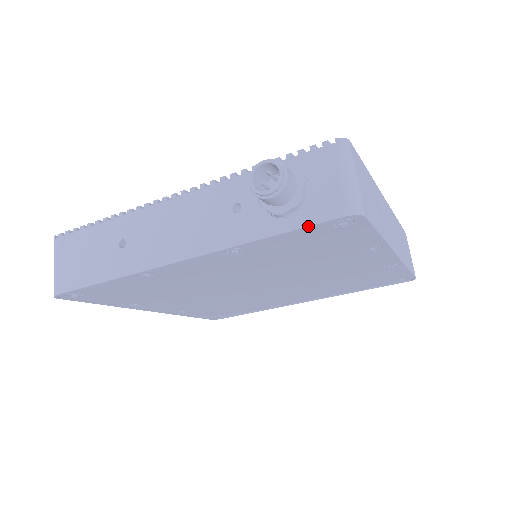
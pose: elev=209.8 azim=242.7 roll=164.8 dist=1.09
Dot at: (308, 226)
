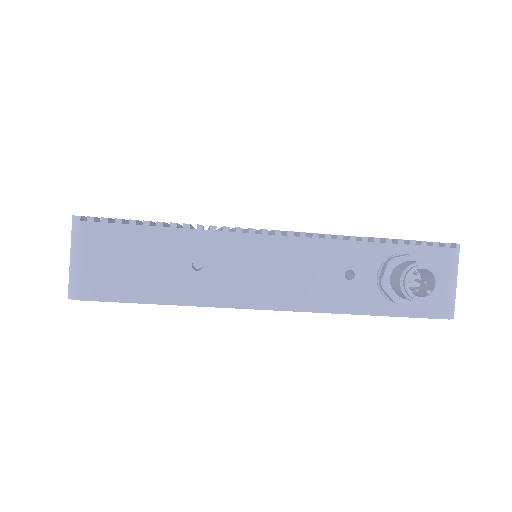
Dot at: (414, 317)
